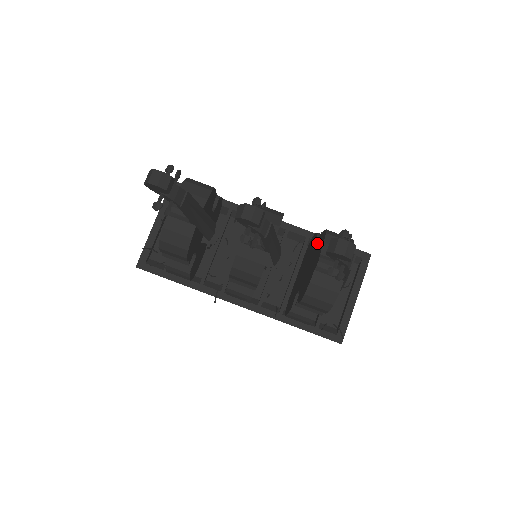
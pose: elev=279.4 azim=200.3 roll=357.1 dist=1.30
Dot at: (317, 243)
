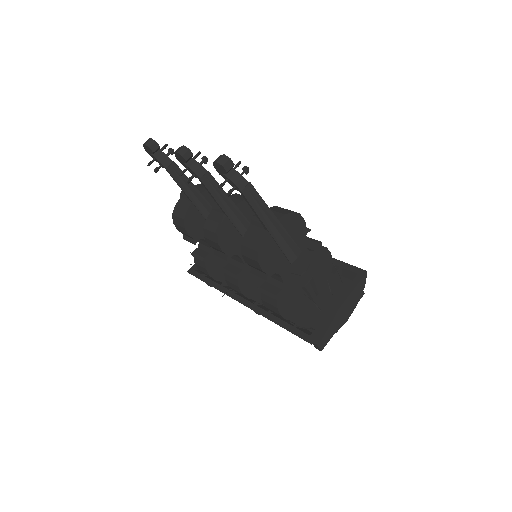
Dot at: occluded
